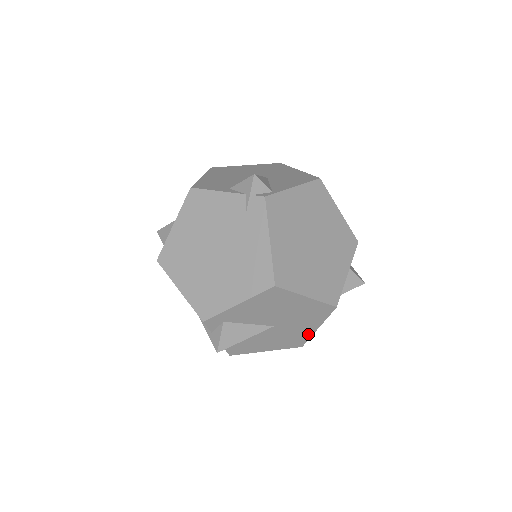
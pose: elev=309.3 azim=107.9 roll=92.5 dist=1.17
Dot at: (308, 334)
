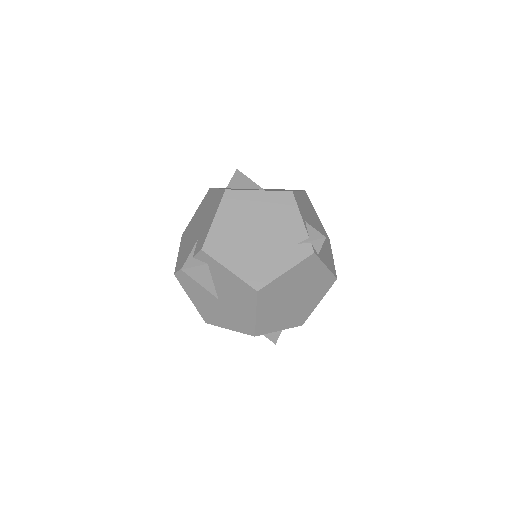
Dot at: (220, 324)
